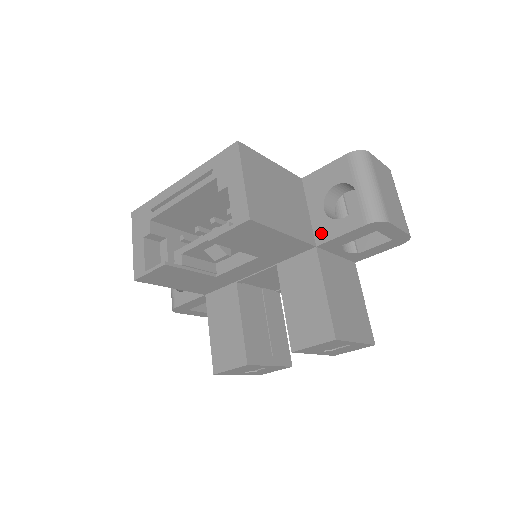
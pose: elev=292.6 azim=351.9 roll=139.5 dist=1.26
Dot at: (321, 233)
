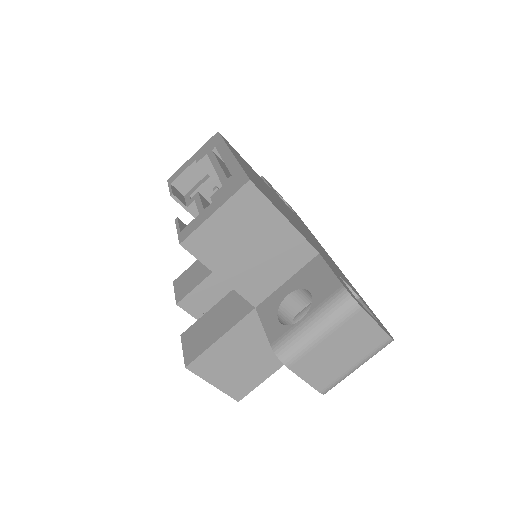
Dot at: (266, 305)
